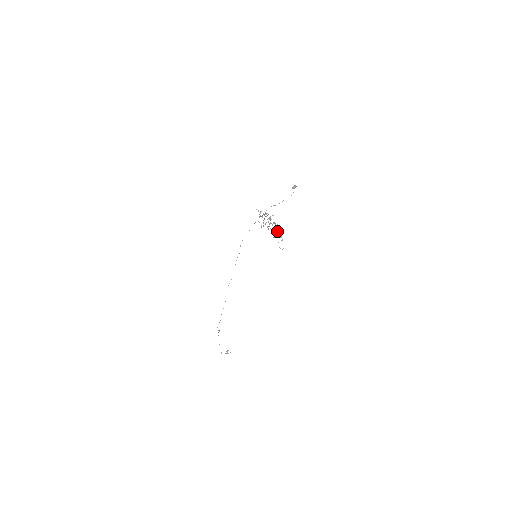
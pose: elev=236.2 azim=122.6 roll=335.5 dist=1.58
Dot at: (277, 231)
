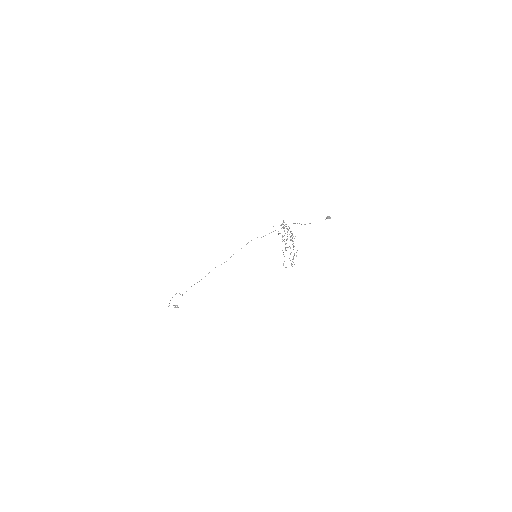
Dot at: occluded
